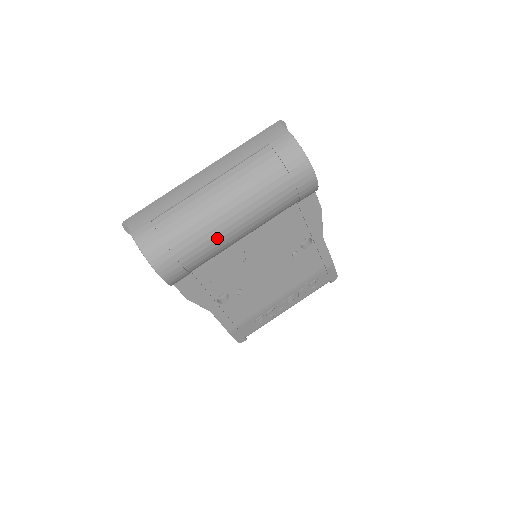
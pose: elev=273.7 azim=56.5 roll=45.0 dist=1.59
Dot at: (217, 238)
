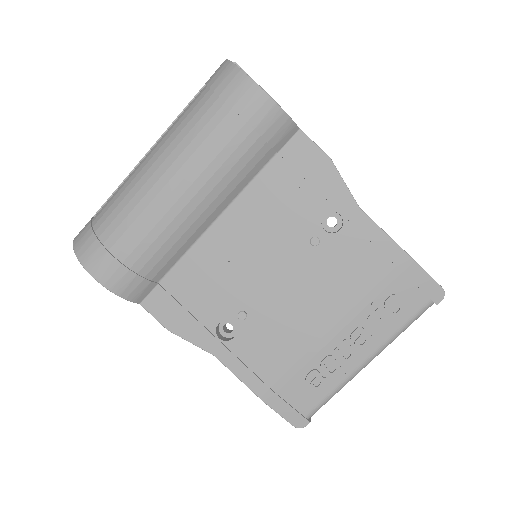
Dot at: (151, 212)
